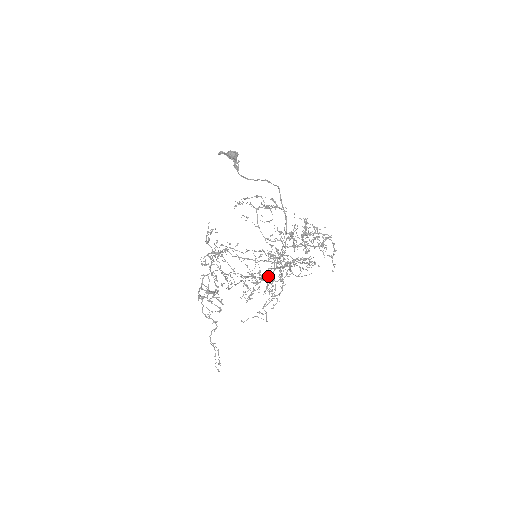
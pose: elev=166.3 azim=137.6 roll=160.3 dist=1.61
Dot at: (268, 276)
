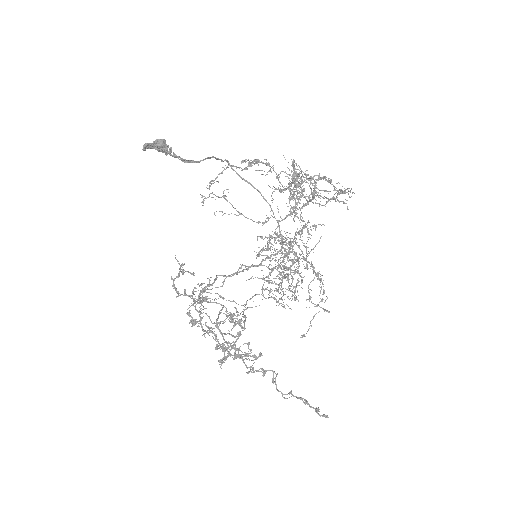
Dot at: (292, 260)
